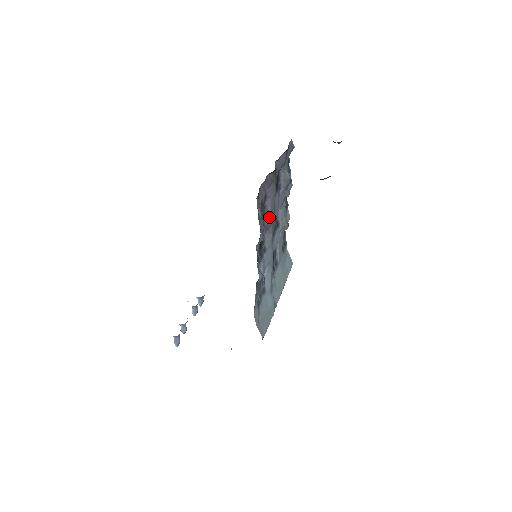
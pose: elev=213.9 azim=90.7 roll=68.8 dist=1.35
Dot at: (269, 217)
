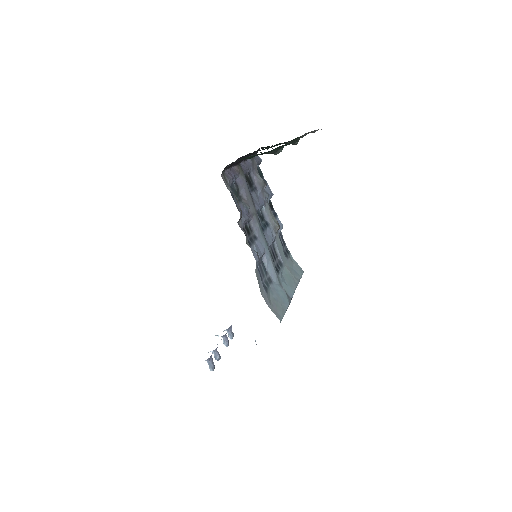
Dot at: (247, 204)
